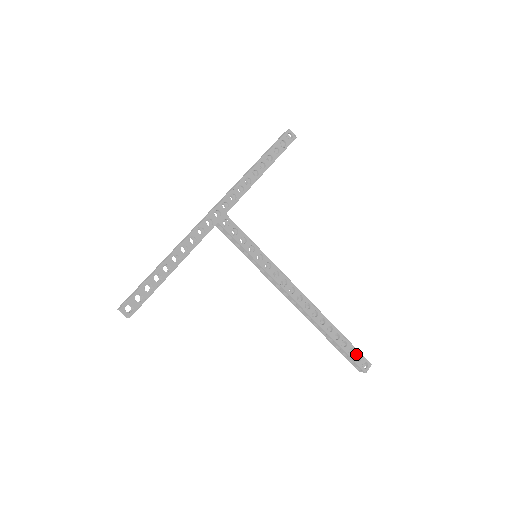
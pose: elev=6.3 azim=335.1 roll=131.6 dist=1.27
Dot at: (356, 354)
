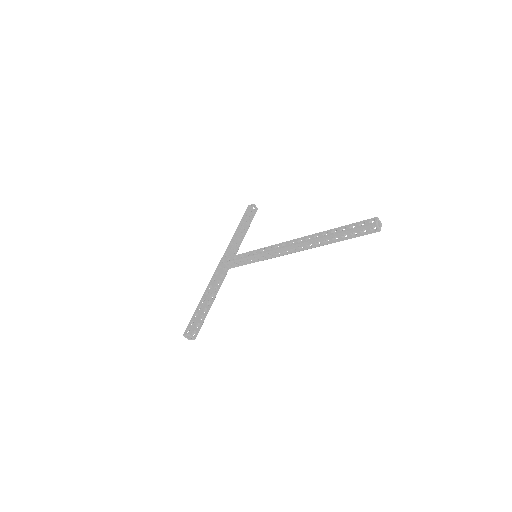
Dot at: (358, 225)
